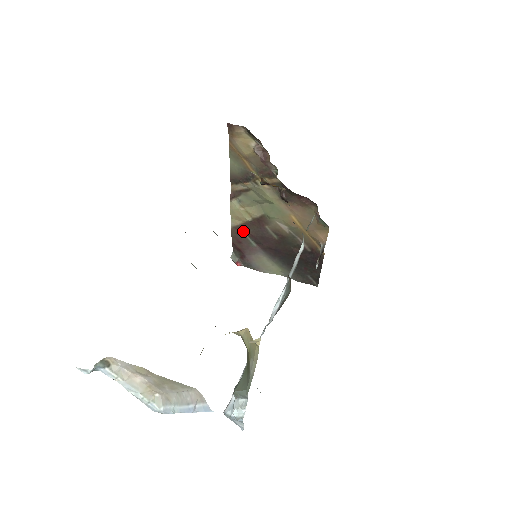
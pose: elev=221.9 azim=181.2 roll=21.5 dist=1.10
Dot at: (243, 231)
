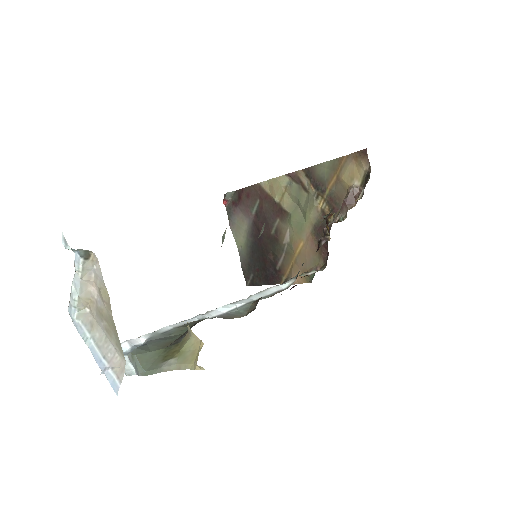
Dot at: (261, 196)
